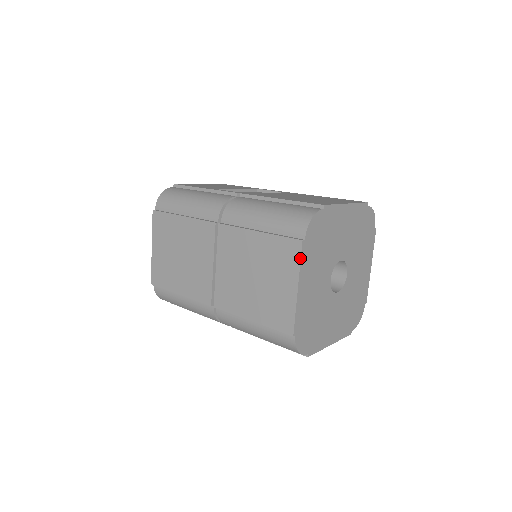
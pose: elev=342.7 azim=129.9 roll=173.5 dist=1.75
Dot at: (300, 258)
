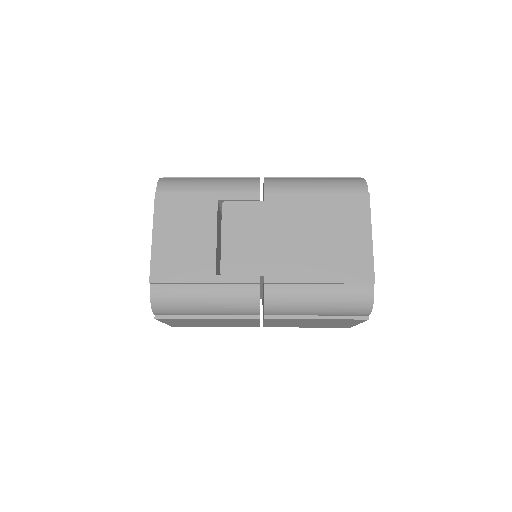
Dot at: occluded
